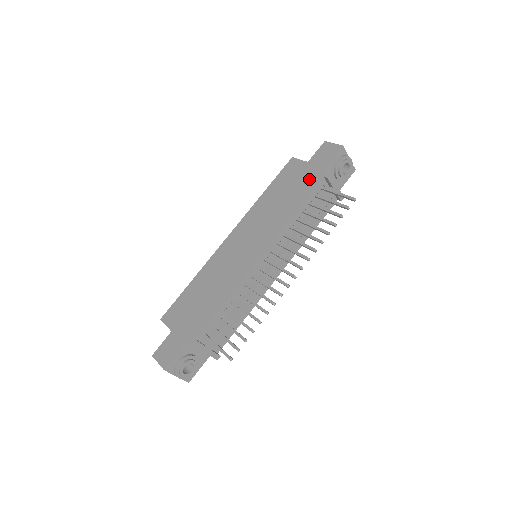
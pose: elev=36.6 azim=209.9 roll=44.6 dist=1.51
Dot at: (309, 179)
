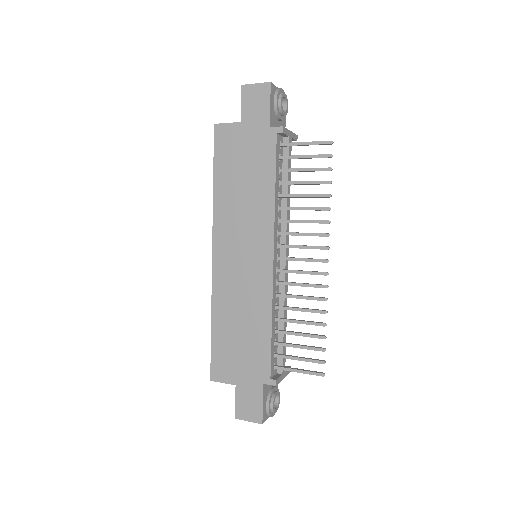
Dot at: (260, 144)
